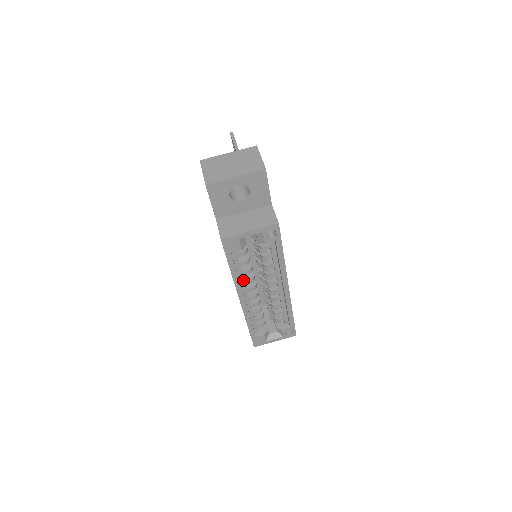
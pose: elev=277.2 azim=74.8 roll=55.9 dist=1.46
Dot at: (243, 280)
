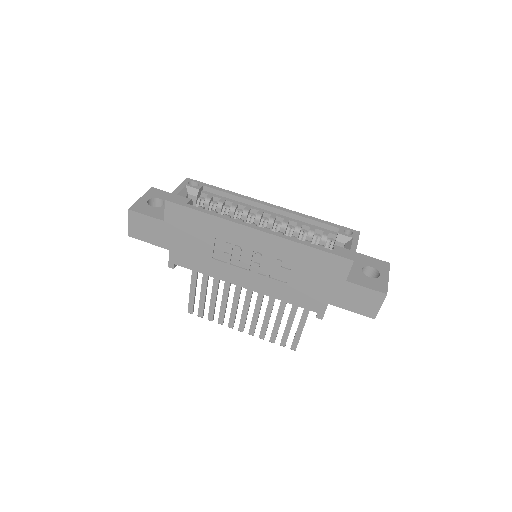
Dot at: occluded
